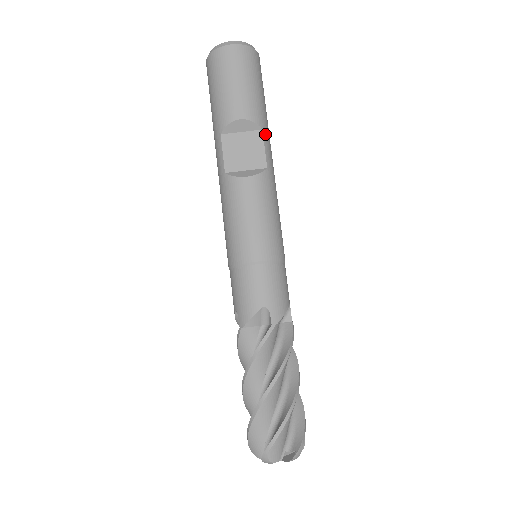
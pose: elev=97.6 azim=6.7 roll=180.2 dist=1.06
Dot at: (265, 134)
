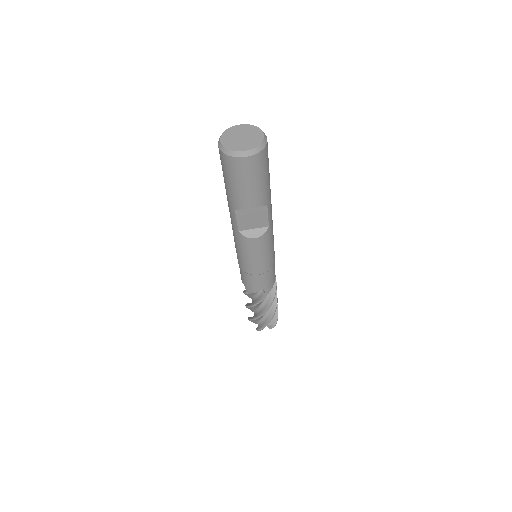
Dot at: (269, 205)
